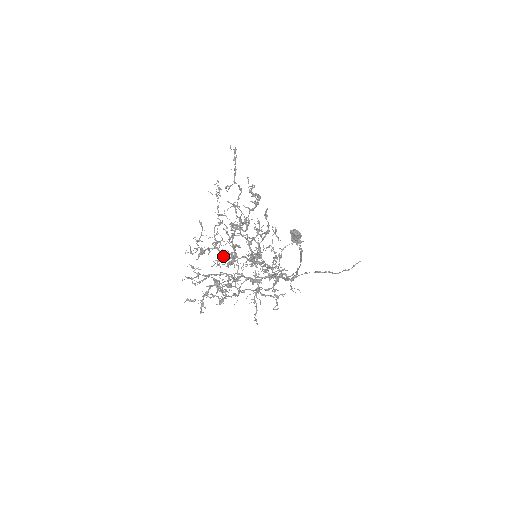
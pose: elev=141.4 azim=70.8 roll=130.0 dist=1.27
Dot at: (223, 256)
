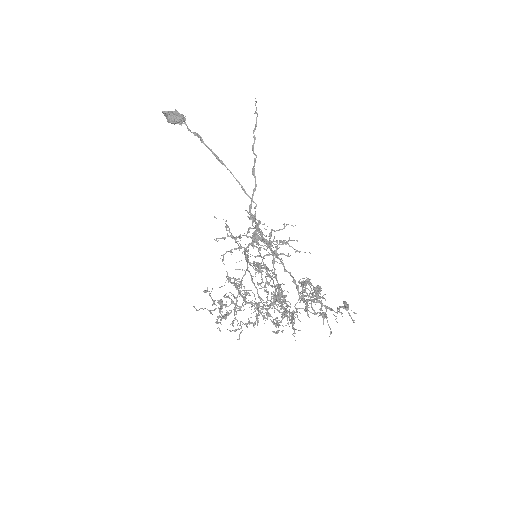
Dot at: occluded
